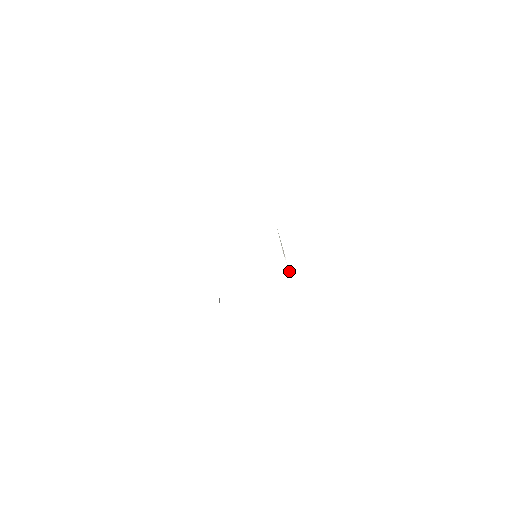
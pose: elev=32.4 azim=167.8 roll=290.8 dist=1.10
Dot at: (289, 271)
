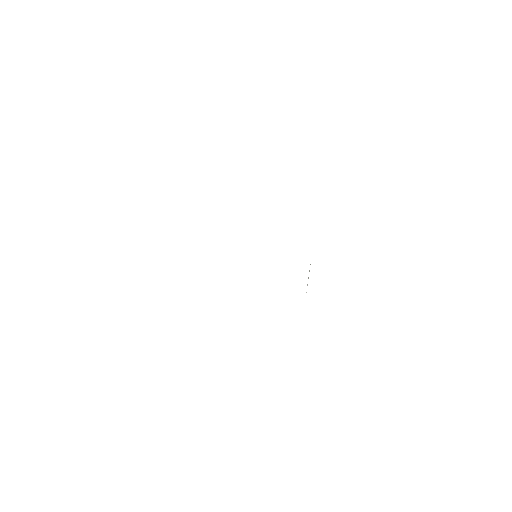
Dot at: occluded
